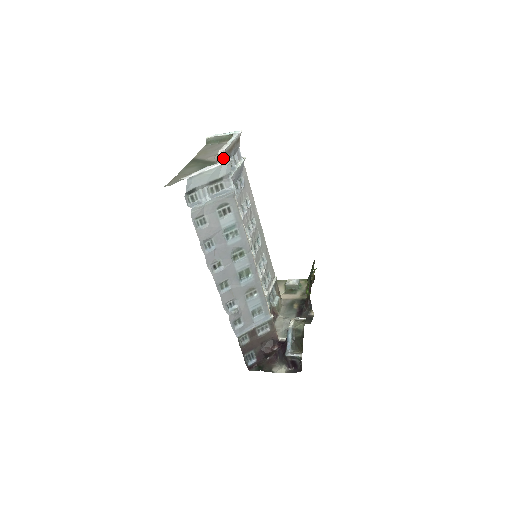
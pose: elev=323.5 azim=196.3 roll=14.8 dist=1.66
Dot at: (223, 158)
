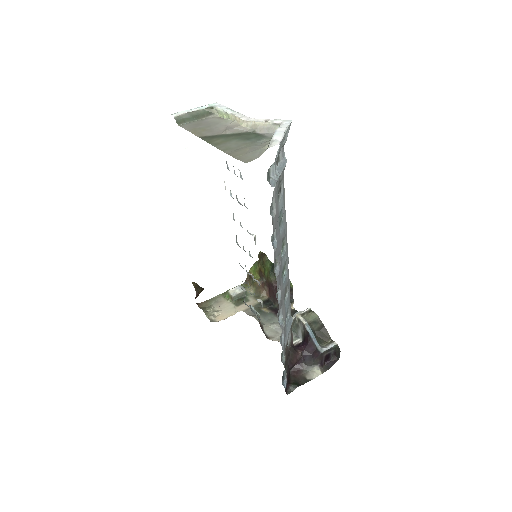
Dot at: (273, 122)
